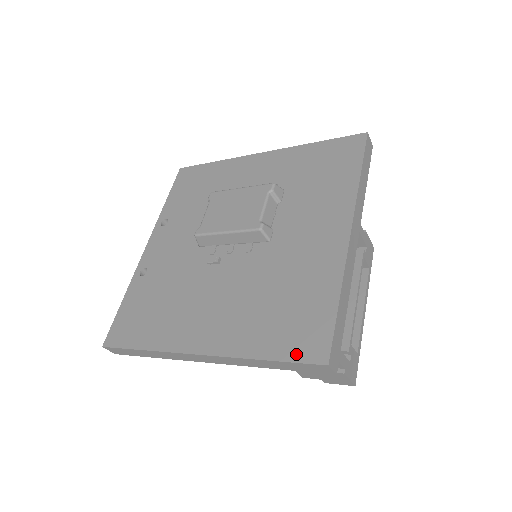
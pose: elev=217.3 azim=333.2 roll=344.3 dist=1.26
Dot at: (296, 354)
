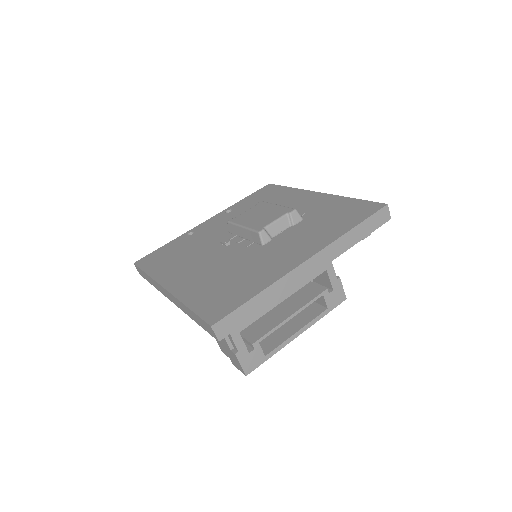
Dot at: (204, 312)
